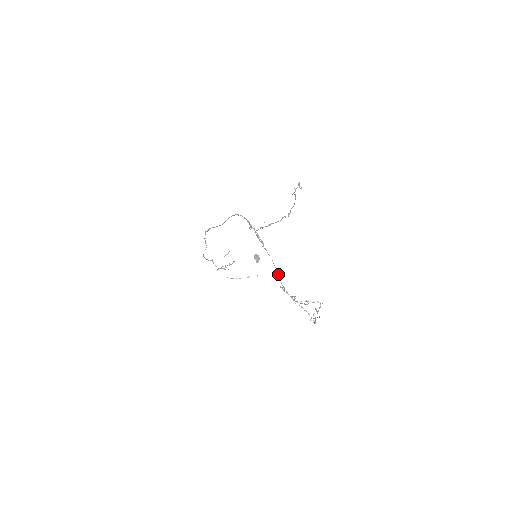
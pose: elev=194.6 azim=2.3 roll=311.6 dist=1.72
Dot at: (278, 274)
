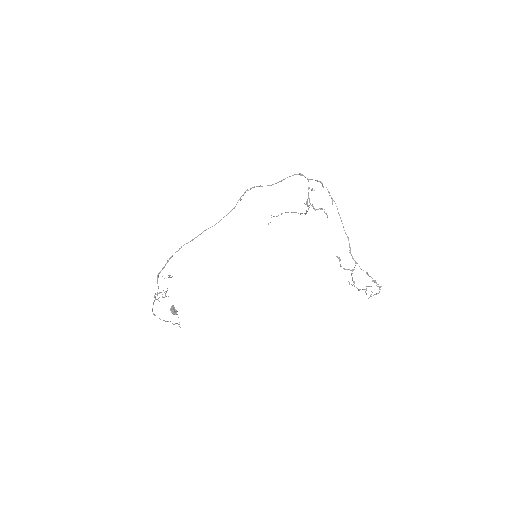
Dot at: occluded
